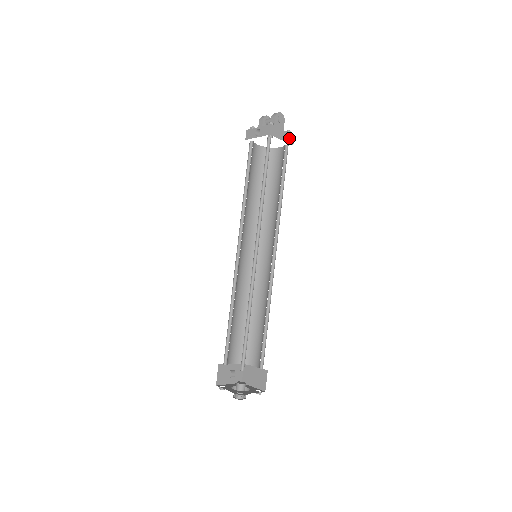
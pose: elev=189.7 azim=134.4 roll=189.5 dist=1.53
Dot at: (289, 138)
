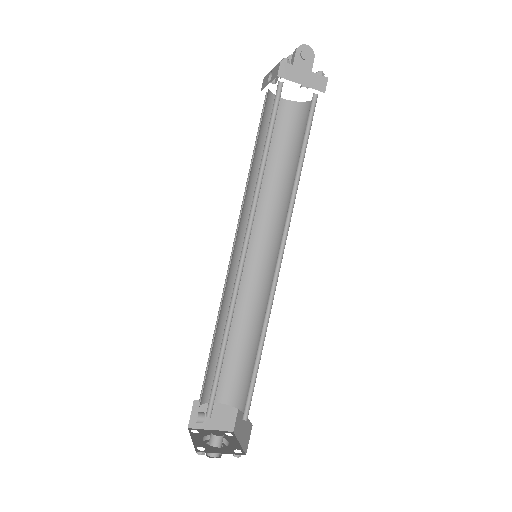
Dot at: (317, 82)
